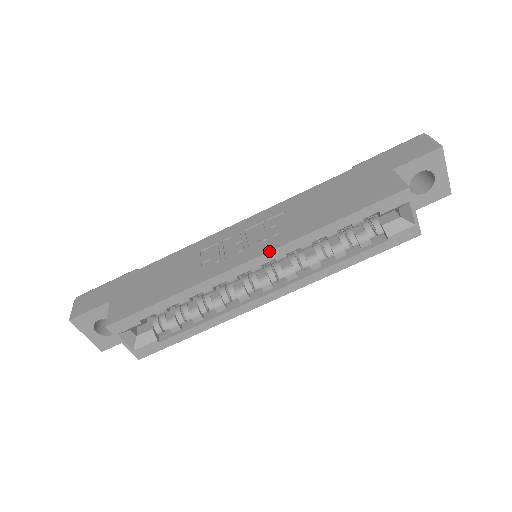
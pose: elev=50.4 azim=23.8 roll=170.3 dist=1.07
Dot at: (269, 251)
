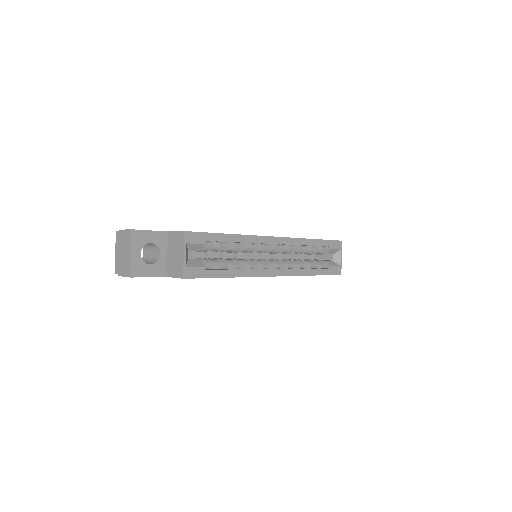
Dot at: (286, 237)
